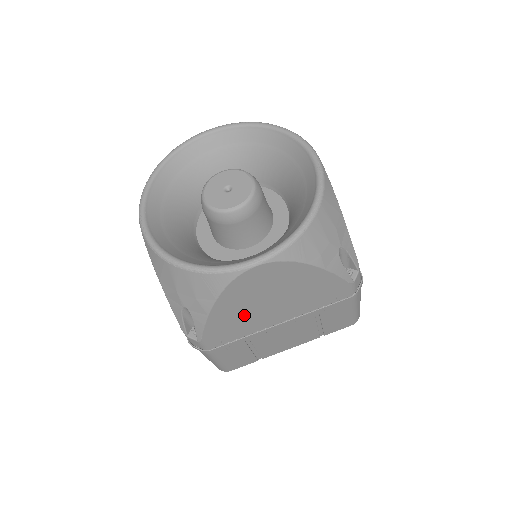
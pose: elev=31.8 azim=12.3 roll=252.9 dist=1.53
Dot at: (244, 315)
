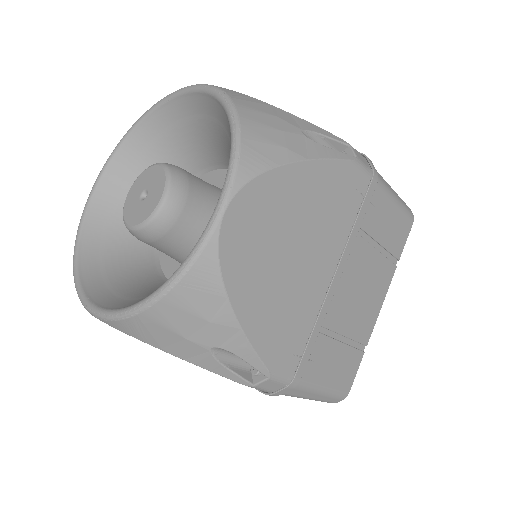
Dot at: (283, 296)
